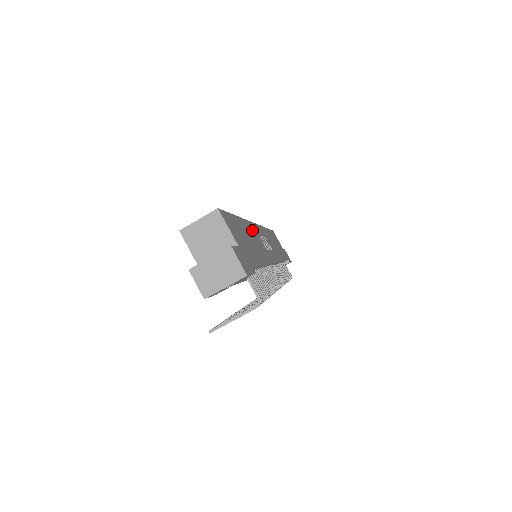
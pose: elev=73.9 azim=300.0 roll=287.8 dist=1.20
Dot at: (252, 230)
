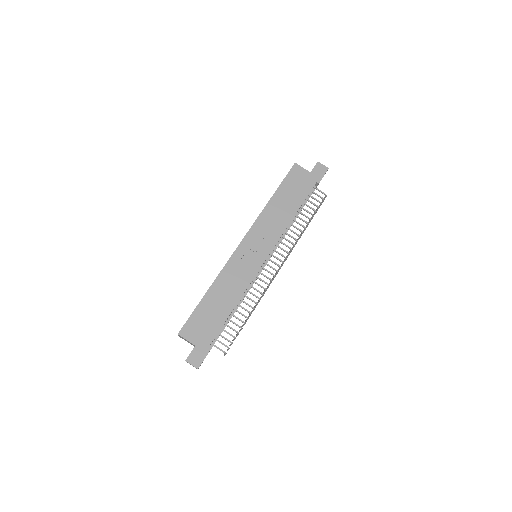
Dot at: (228, 273)
